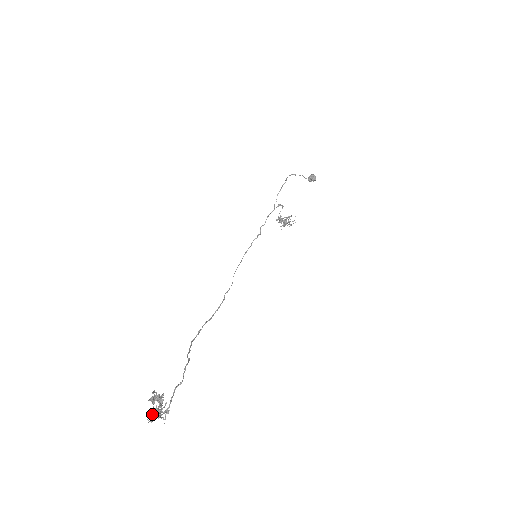
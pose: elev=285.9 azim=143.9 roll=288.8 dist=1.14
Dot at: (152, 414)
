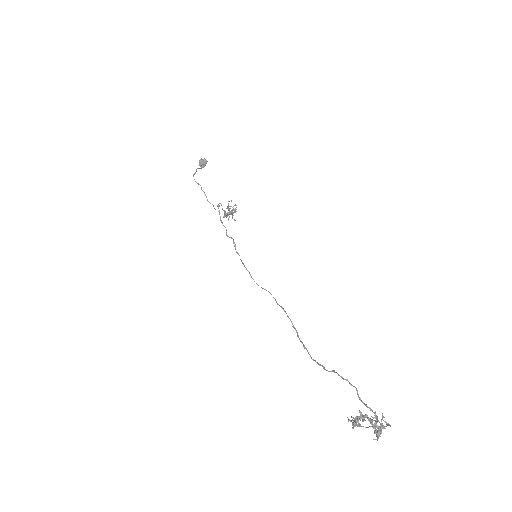
Dot at: (374, 432)
